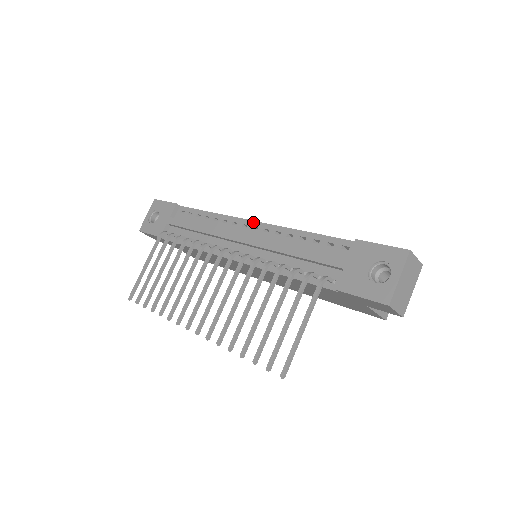
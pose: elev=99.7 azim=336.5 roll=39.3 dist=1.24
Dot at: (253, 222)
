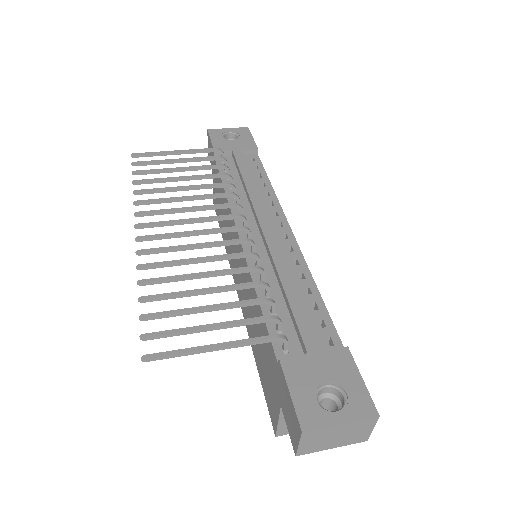
Dot at: (290, 230)
